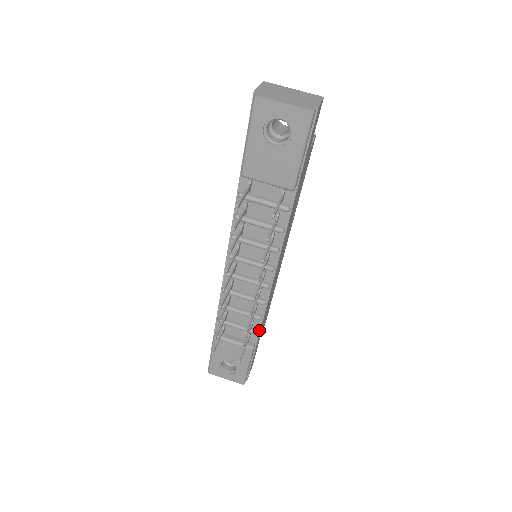
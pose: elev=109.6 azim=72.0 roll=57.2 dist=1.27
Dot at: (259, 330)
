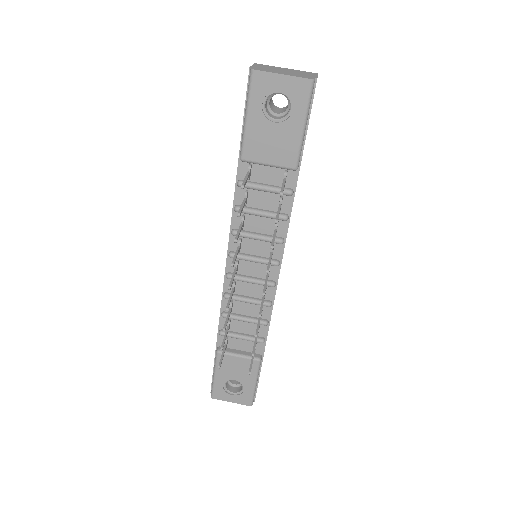
Dot at: (265, 338)
